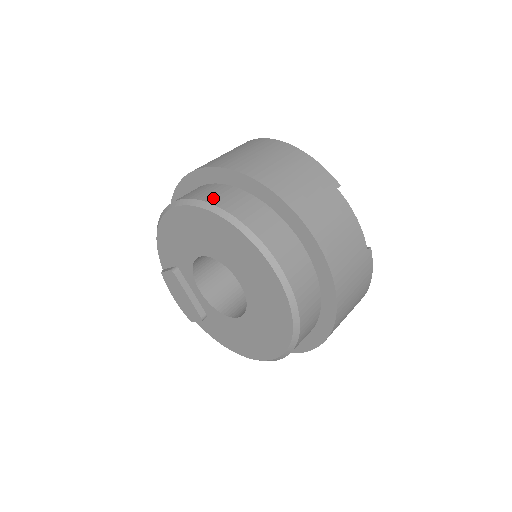
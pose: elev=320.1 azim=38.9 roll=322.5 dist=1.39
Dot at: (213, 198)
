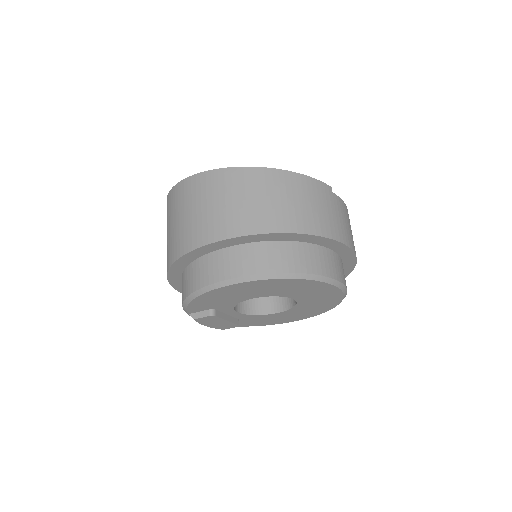
Dot at: (275, 265)
